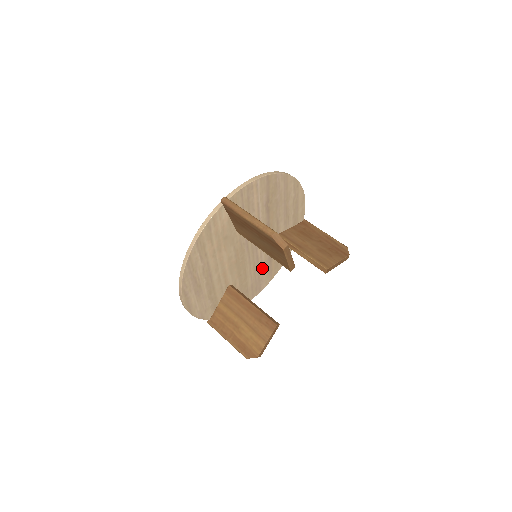
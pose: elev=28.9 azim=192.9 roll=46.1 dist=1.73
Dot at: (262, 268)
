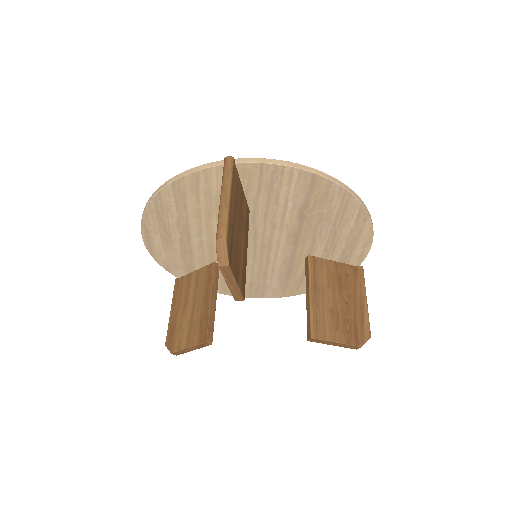
Dot at: (273, 276)
